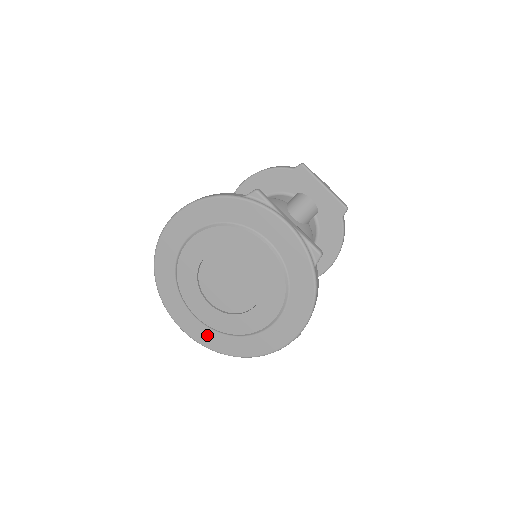
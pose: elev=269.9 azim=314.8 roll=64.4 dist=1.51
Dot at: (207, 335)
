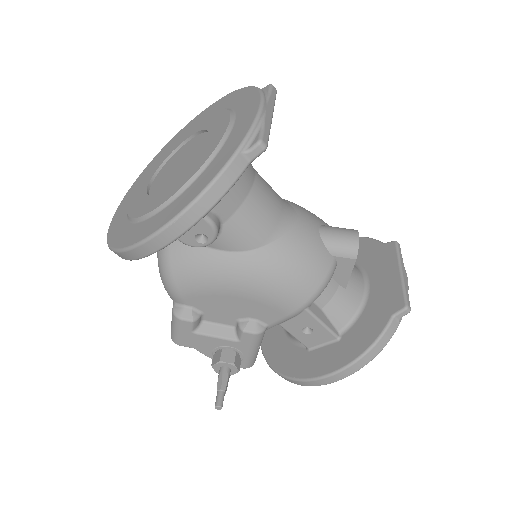
Dot at: (120, 218)
